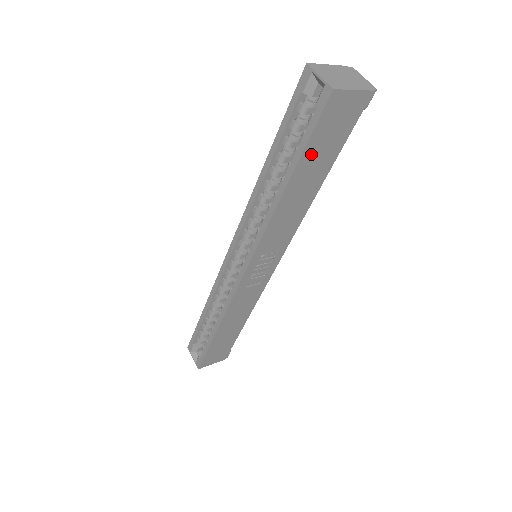
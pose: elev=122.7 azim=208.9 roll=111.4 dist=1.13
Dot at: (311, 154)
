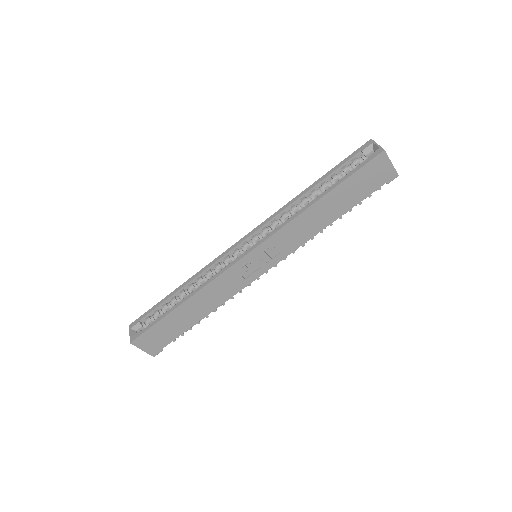
Dot at: (349, 185)
